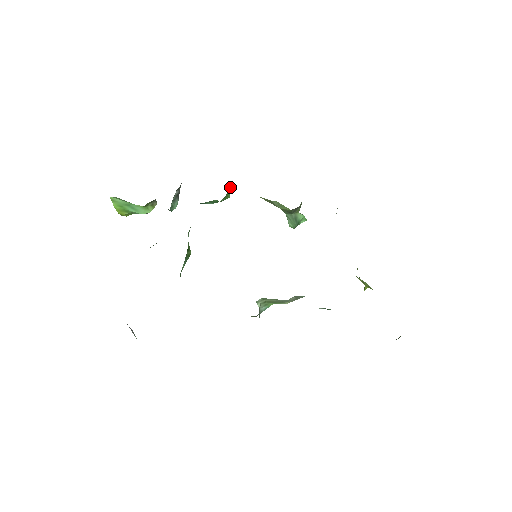
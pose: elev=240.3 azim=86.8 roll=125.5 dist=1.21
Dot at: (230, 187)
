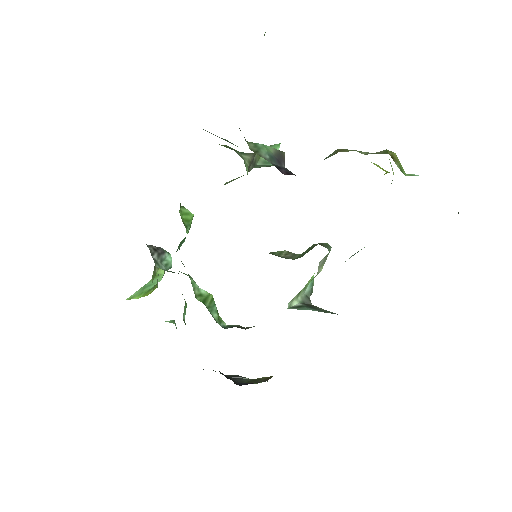
Dot at: (182, 210)
